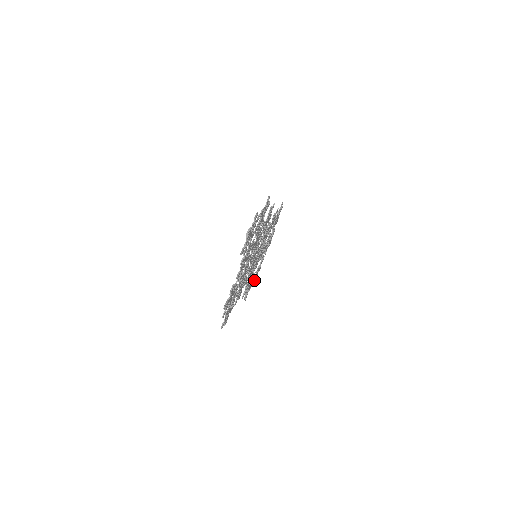
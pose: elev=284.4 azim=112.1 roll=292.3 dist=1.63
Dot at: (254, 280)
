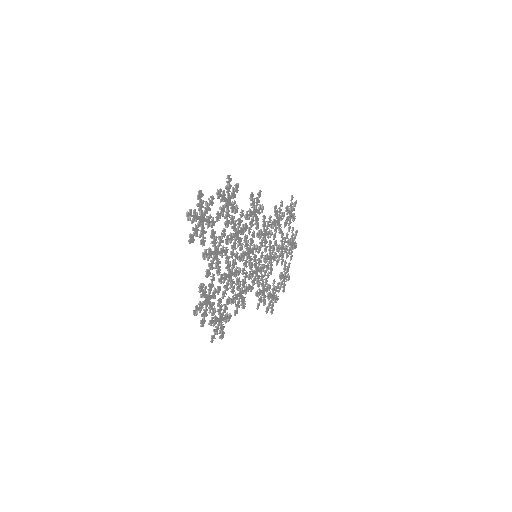
Dot at: (282, 290)
